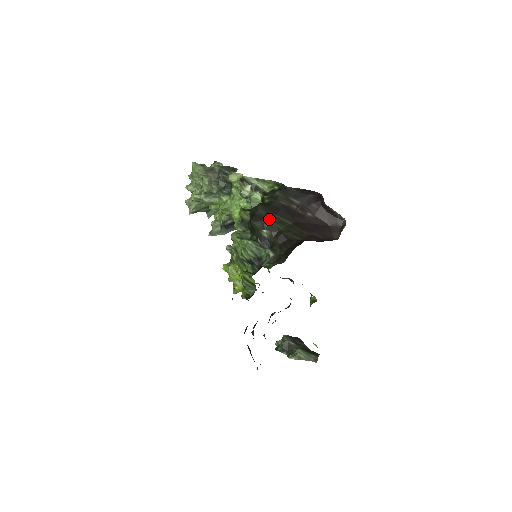
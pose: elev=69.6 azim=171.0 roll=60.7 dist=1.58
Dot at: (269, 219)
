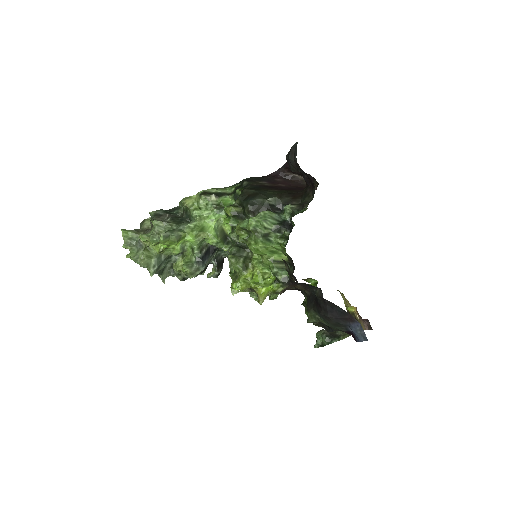
Dot at: (263, 192)
